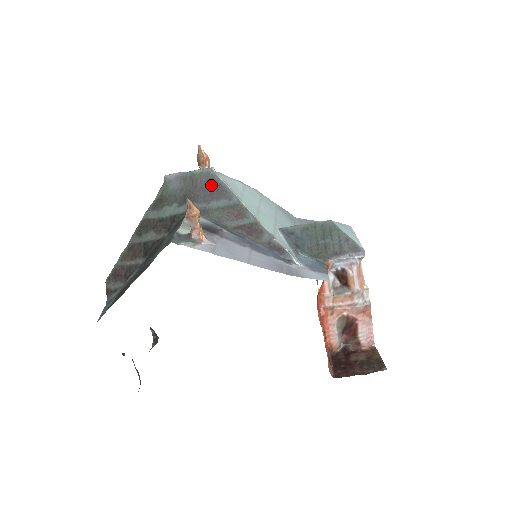
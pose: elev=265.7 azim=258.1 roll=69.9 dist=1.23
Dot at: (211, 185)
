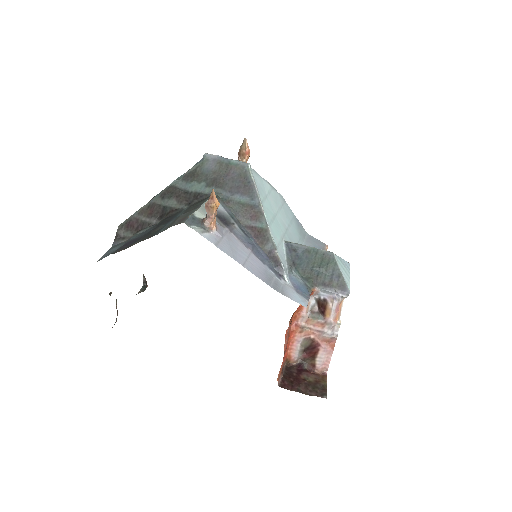
Dot at: (241, 179)
